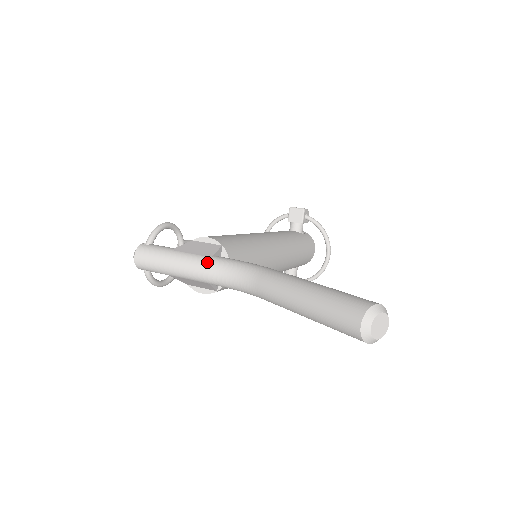
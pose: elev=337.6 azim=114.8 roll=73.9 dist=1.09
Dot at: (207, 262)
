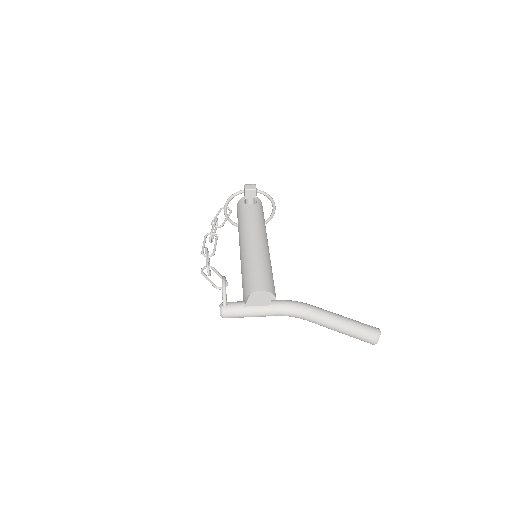
Dot at: (271, 310)
